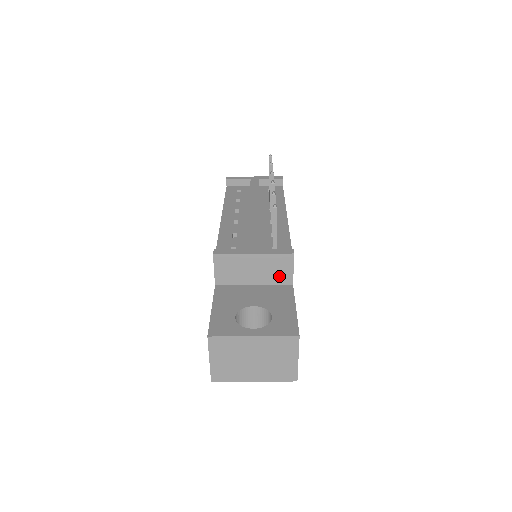
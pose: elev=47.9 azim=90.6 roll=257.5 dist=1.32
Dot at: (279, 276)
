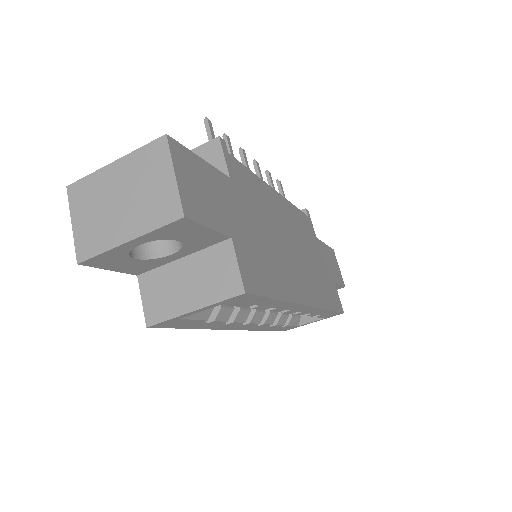
Dot at: occluded
